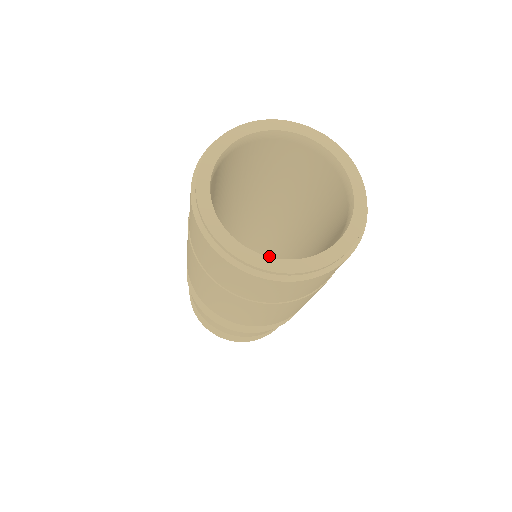
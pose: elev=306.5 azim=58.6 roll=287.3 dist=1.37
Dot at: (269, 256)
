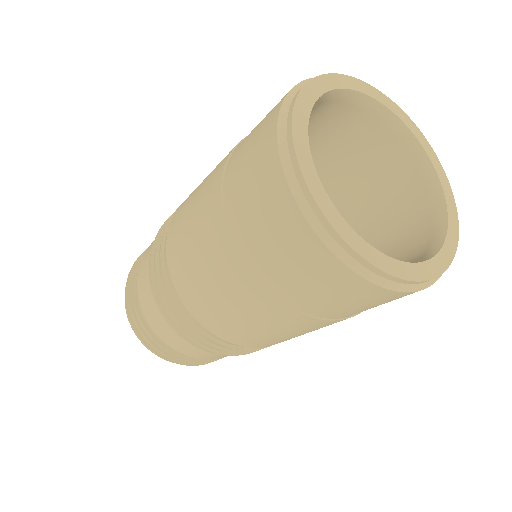
Dot at: occluded
